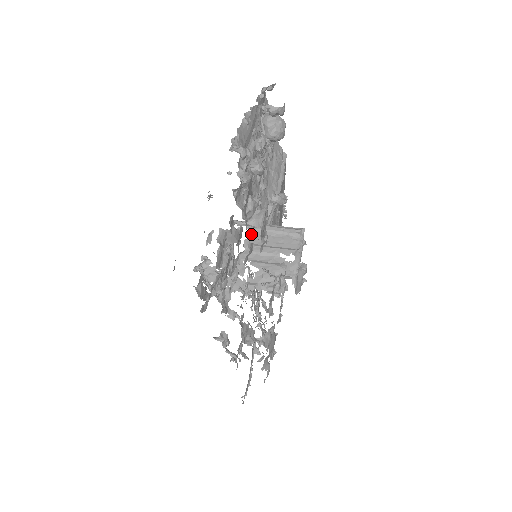
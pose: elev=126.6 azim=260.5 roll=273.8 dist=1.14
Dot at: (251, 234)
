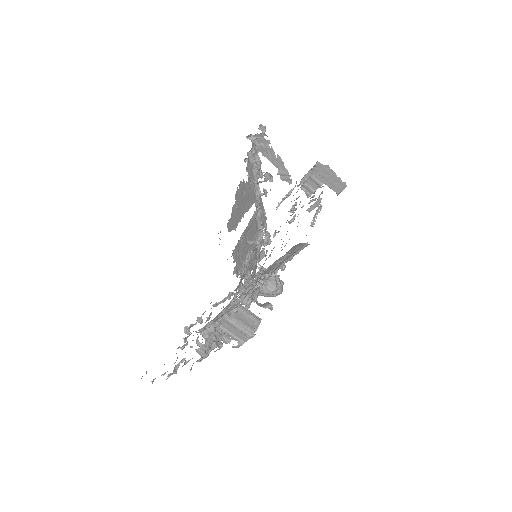
Dot at: occluded
